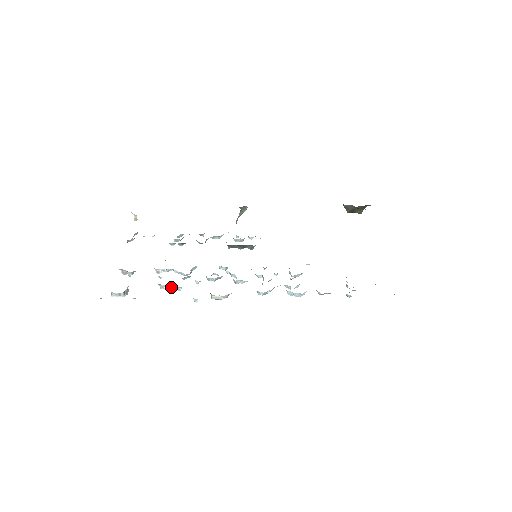
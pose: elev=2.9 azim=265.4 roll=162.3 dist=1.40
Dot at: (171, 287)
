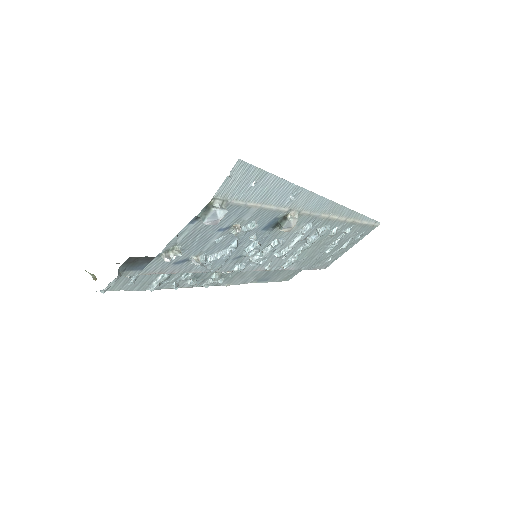
Dot at: (244, 231)
